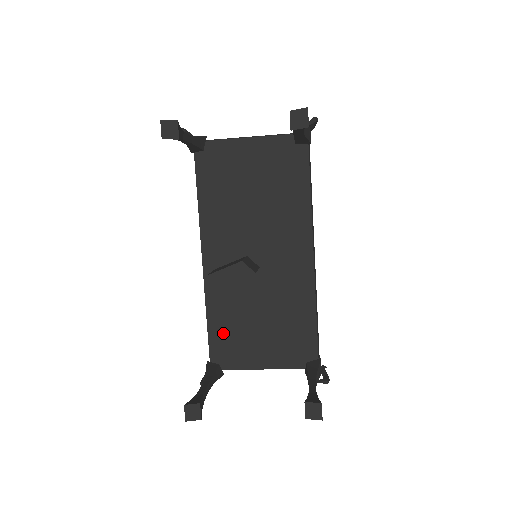
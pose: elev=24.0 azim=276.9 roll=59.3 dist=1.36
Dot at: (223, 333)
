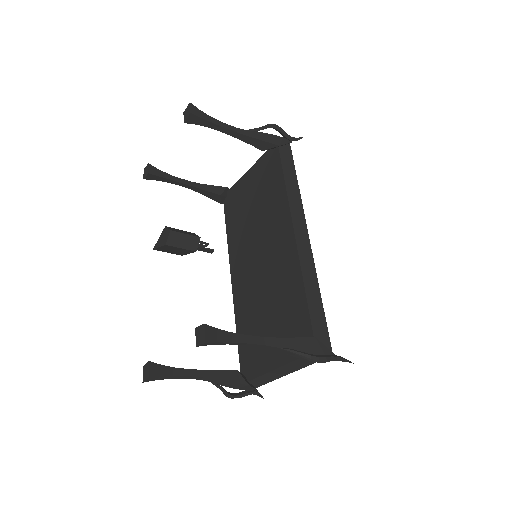
Dot at: occluded
